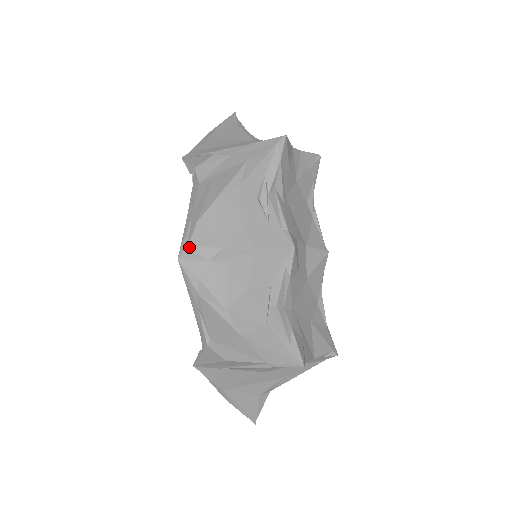
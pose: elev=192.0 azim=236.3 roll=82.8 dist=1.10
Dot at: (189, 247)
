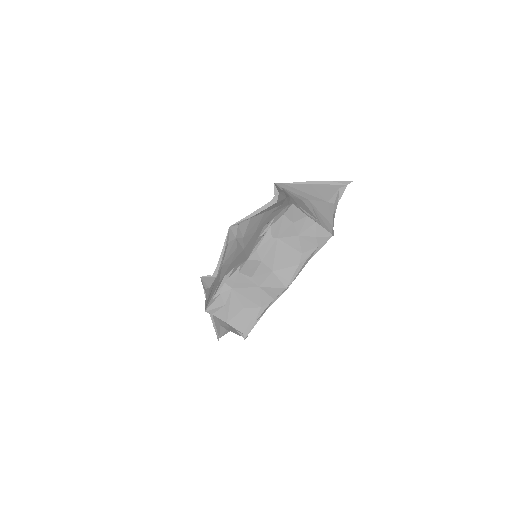
Dot at: (237, 226)
